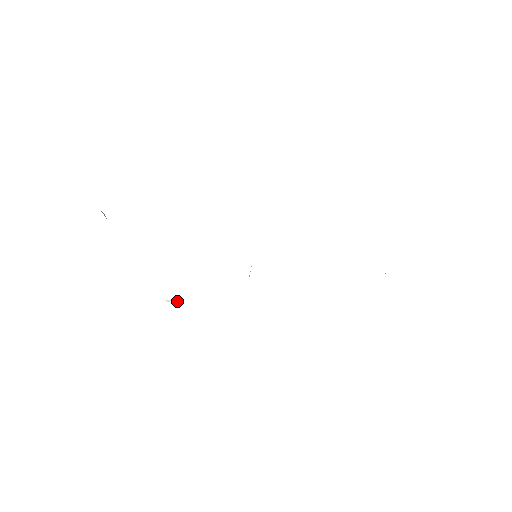
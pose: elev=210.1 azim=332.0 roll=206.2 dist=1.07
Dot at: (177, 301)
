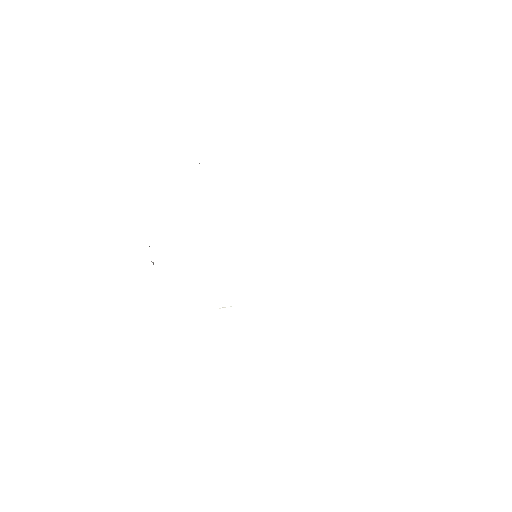
Dot at: occluded
